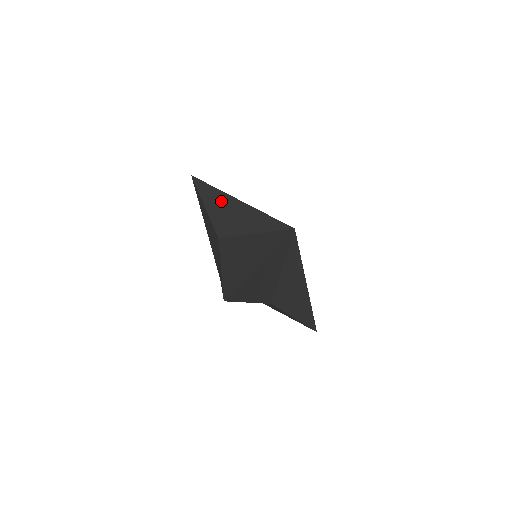
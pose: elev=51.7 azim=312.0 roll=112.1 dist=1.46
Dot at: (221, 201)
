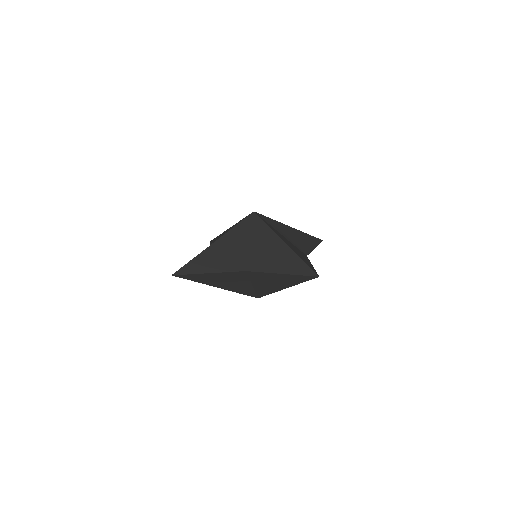
Dot at: (209, 258)
